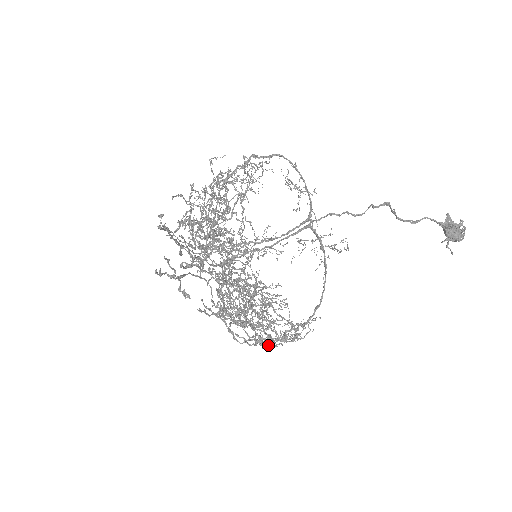
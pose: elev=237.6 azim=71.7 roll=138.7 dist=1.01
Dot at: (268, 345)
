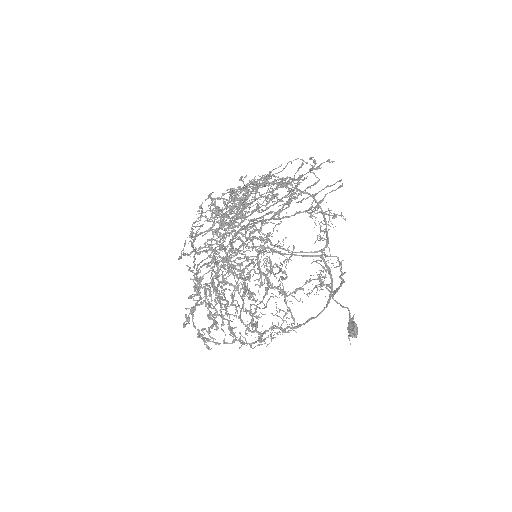
Dot at: occluded
